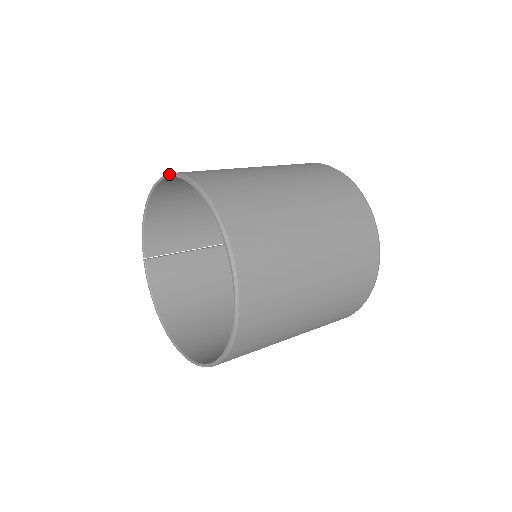
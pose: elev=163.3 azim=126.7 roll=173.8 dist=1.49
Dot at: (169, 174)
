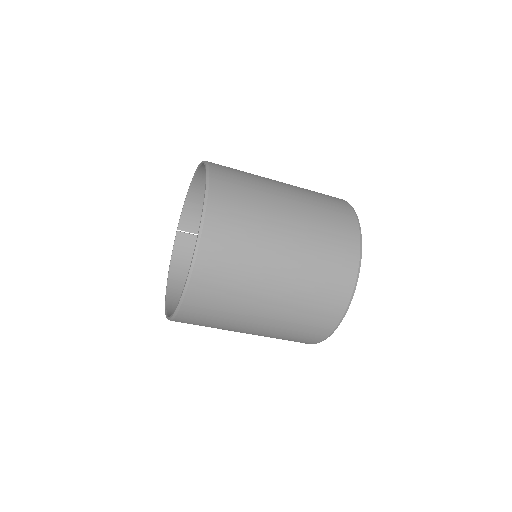
Dot at: (202, 161)
